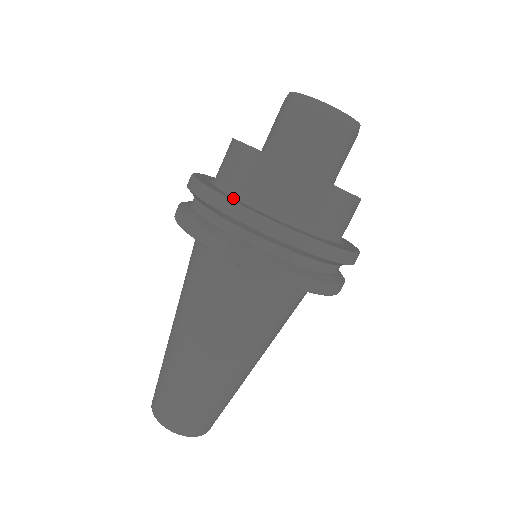
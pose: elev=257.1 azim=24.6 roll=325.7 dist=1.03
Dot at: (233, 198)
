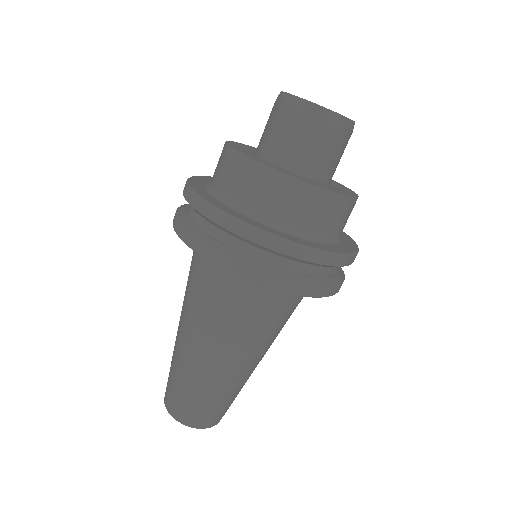
Dot at: (218, 202)
